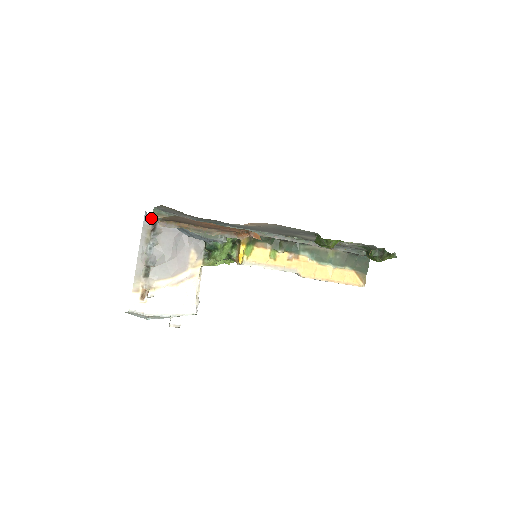
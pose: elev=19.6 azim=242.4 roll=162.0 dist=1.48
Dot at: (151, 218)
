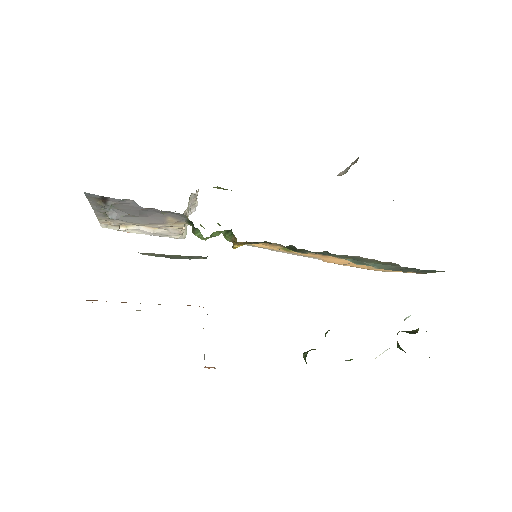
Dot at: occluded
